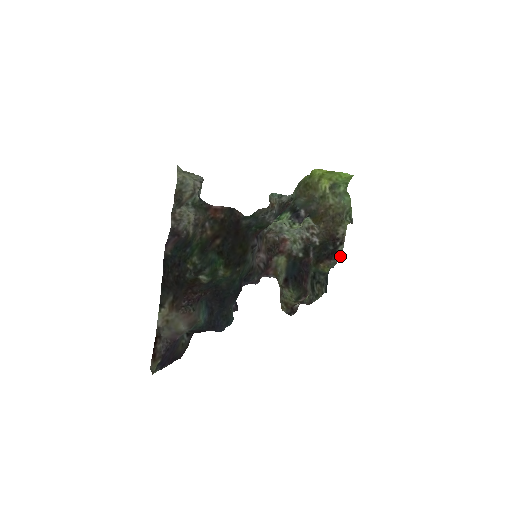
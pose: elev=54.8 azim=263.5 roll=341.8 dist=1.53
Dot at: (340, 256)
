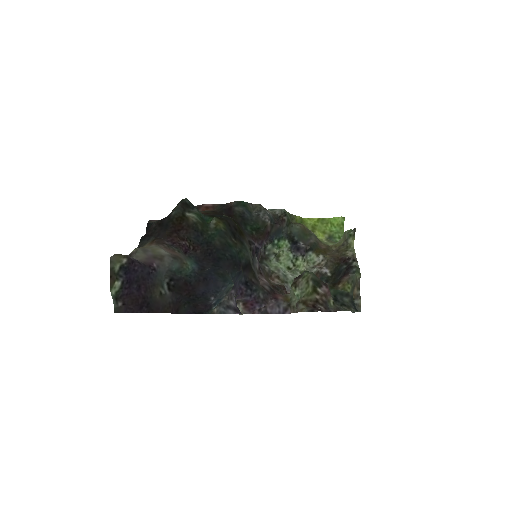
Dot at: (358, 273)
